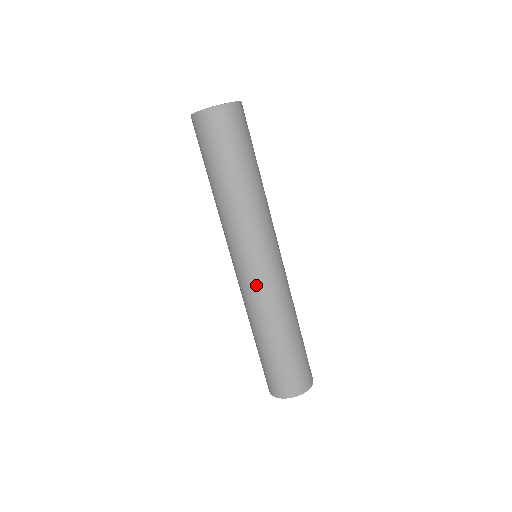
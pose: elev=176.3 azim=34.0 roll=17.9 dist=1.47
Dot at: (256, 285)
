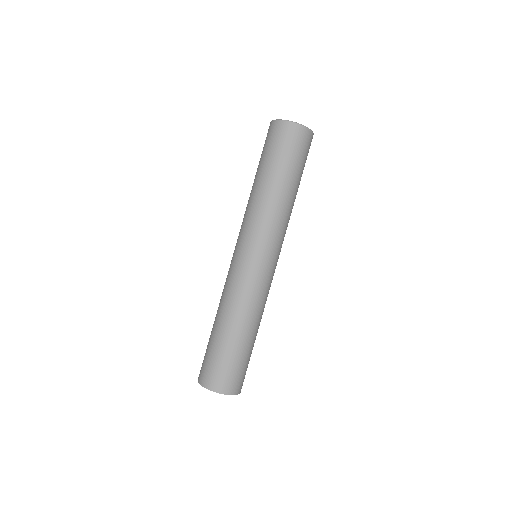
Dot at: (255, 278)
